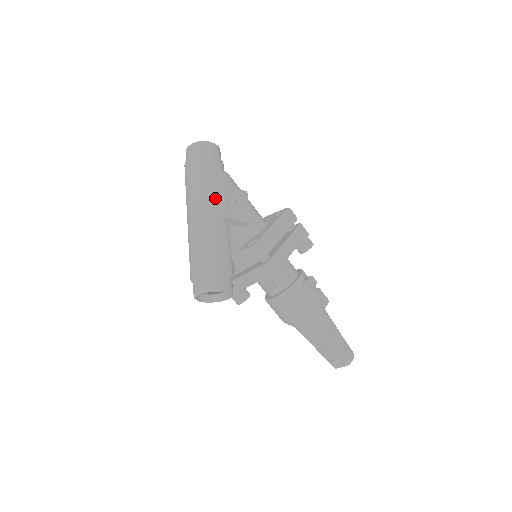
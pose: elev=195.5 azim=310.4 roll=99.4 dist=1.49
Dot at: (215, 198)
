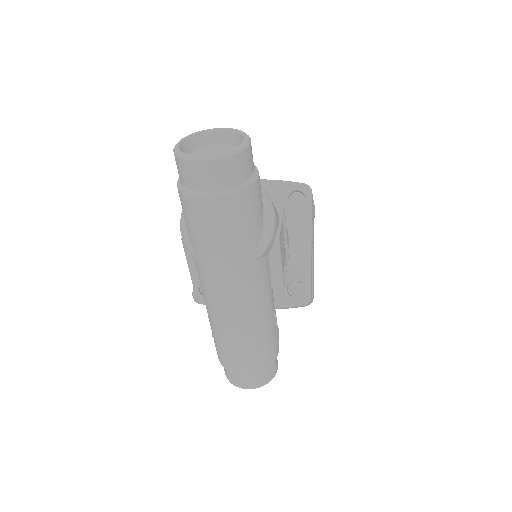
Dot at: (266, 264)
